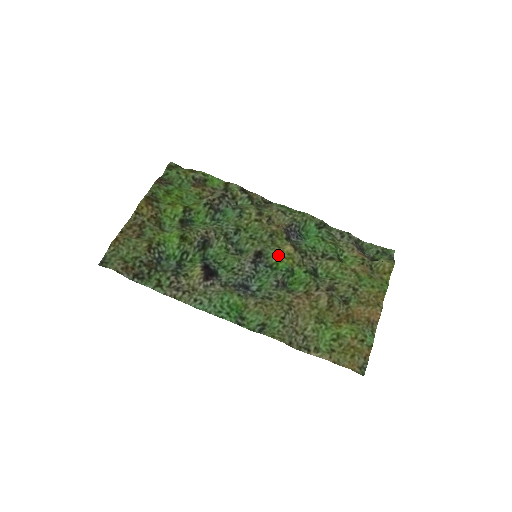
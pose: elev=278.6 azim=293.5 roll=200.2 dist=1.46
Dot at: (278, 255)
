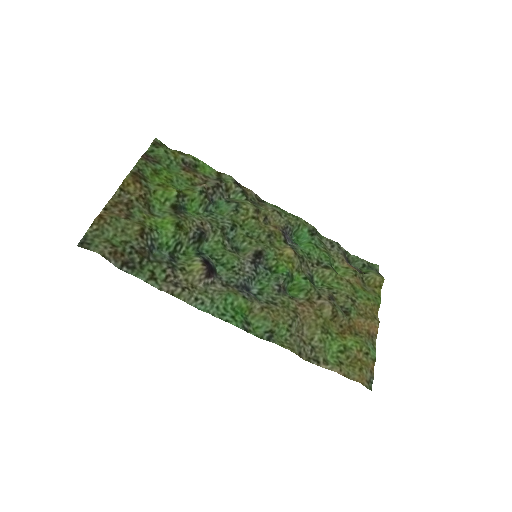
Dot at: (278, 257)
